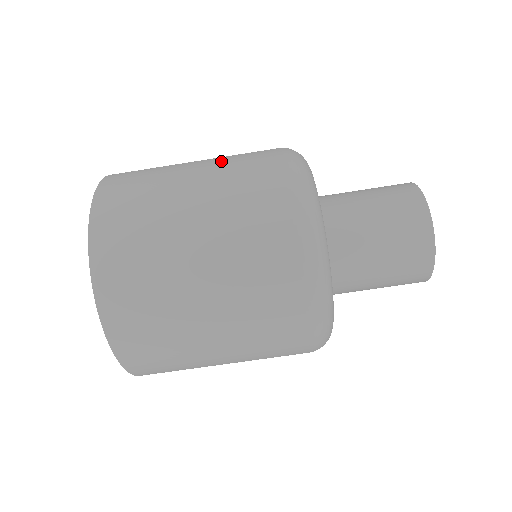
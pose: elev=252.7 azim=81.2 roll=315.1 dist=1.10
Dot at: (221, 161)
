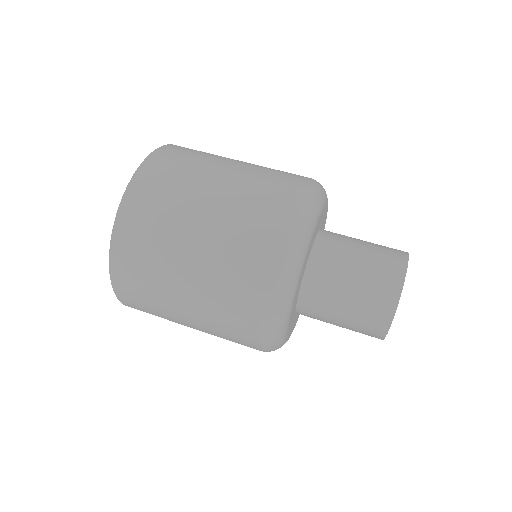
Dot at: occluded
